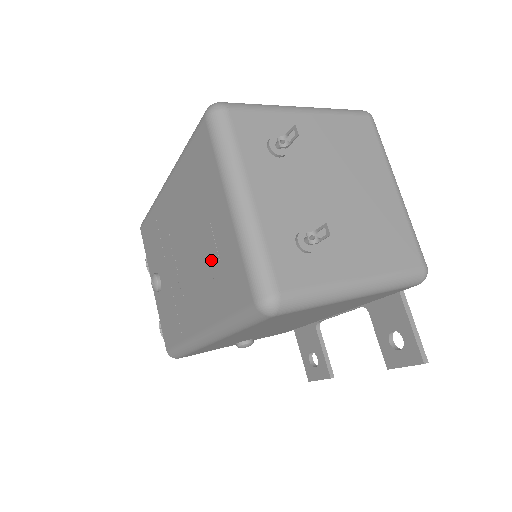
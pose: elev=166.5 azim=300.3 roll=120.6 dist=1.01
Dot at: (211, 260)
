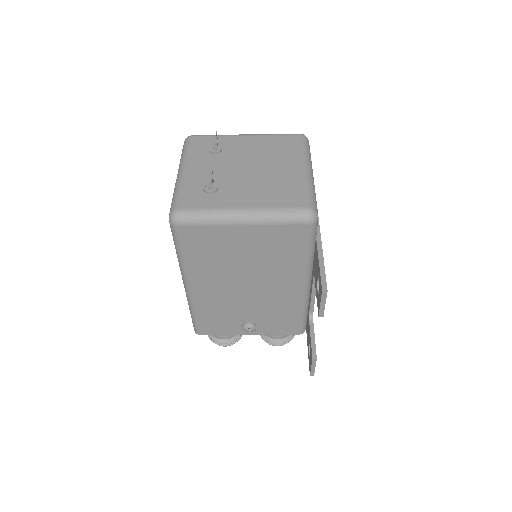
Dot at: occluded
